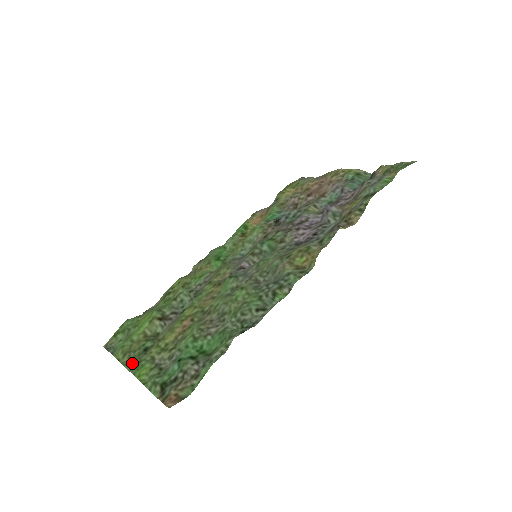
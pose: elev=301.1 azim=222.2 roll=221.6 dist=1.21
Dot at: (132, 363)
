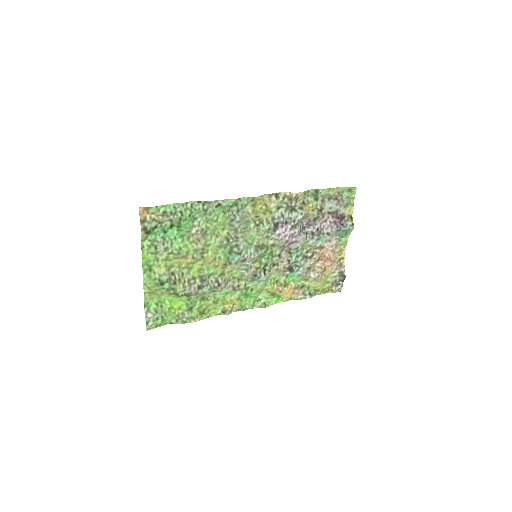
Dot at: (148, 280)
